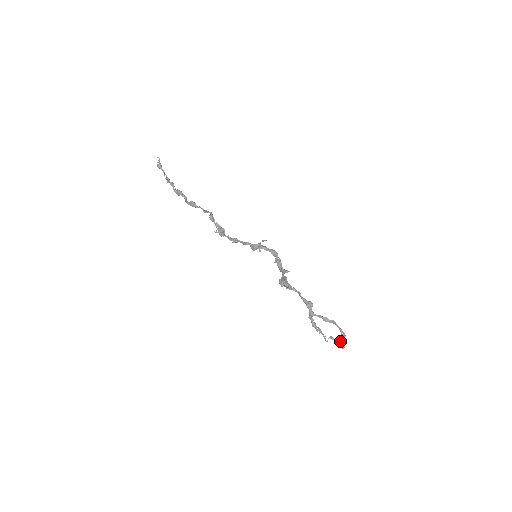
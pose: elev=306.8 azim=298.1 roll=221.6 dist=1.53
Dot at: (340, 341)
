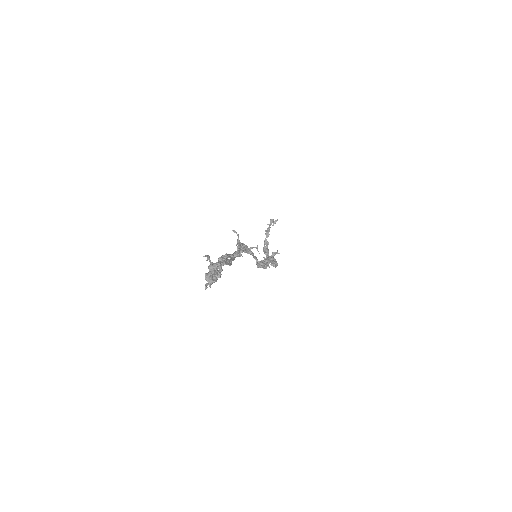
Dot at: (212, 264)
